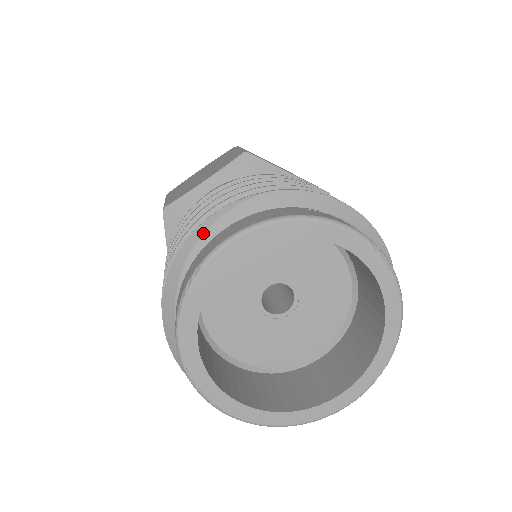
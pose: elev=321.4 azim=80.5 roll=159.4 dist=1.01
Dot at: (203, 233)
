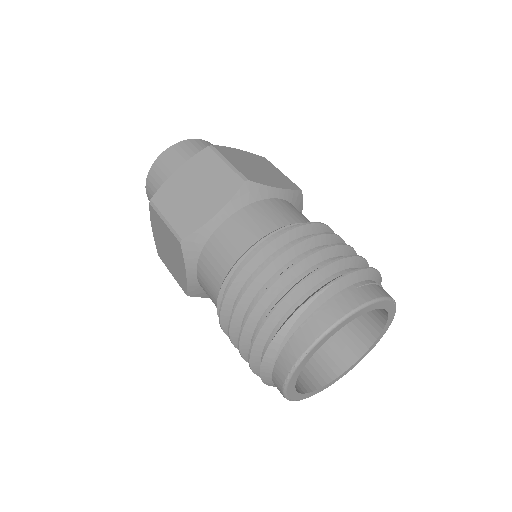
Dot at: (295, 322)
